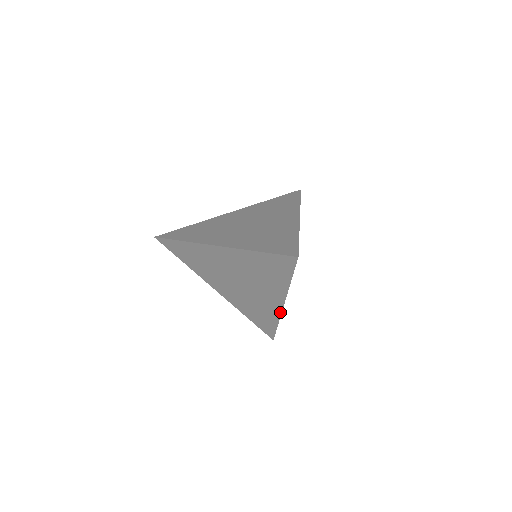
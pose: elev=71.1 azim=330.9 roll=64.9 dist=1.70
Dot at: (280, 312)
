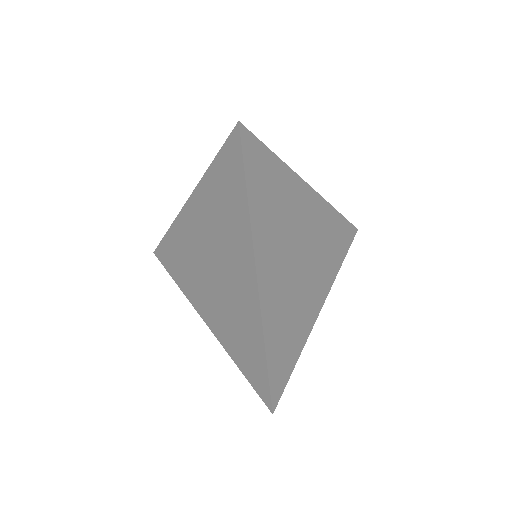
Dot at: (258, 303)
